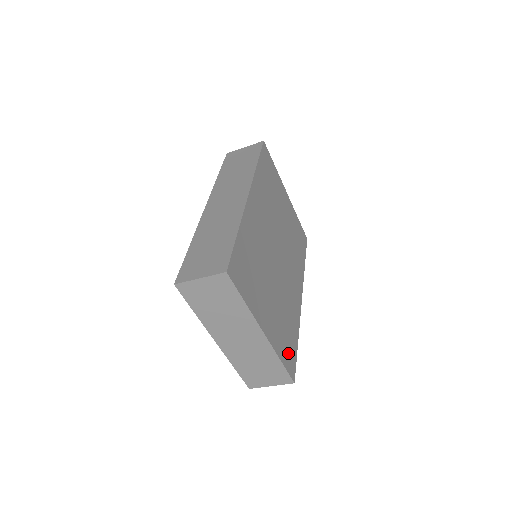
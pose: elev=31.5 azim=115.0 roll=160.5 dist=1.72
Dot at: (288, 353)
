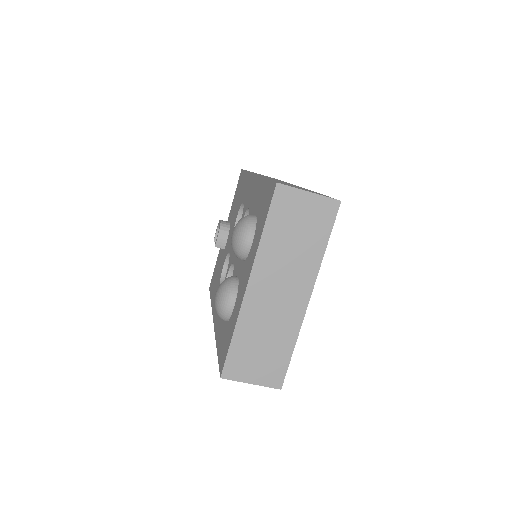
Dot at: occluded
